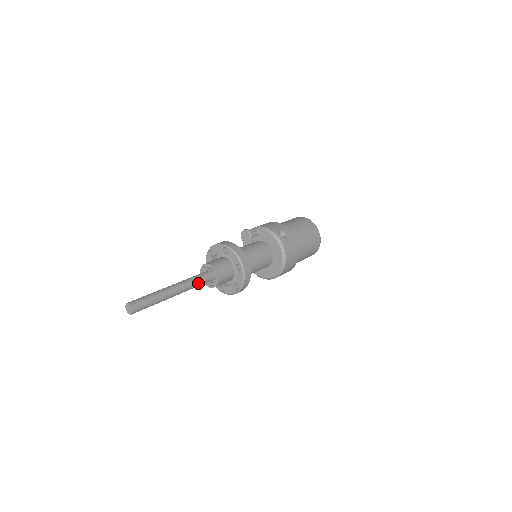
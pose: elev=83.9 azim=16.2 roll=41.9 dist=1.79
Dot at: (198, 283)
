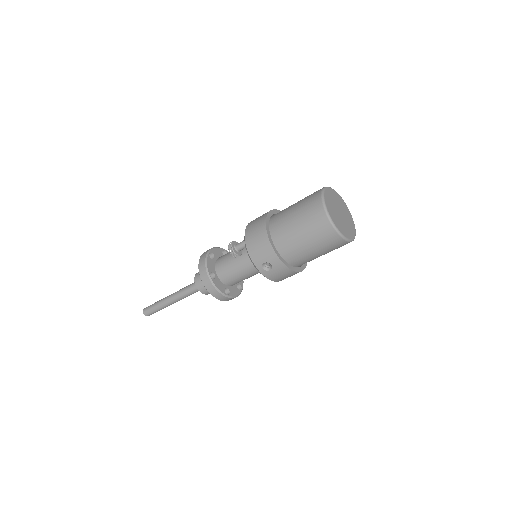
Dot at: occluded
